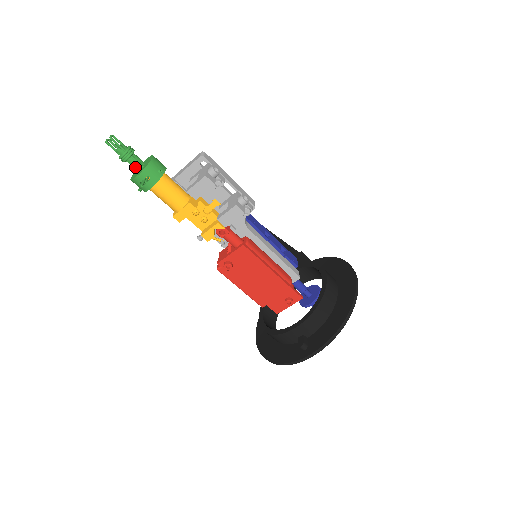
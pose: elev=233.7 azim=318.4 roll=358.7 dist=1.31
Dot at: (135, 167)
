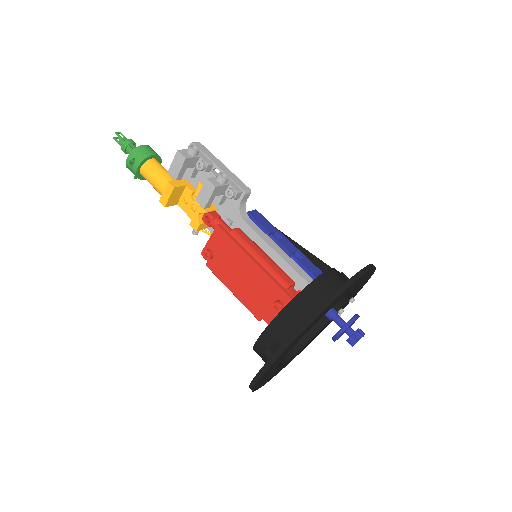
Dot at: occluded
